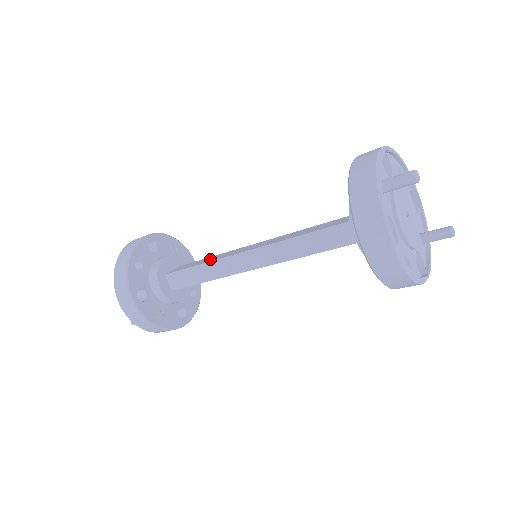
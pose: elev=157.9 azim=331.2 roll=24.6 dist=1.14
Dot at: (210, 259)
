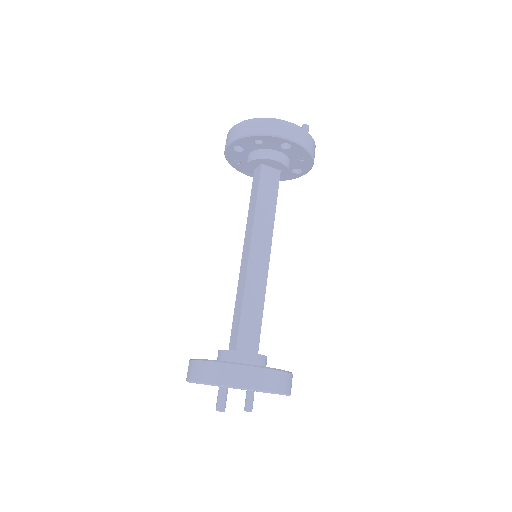
Dot at: occluded
